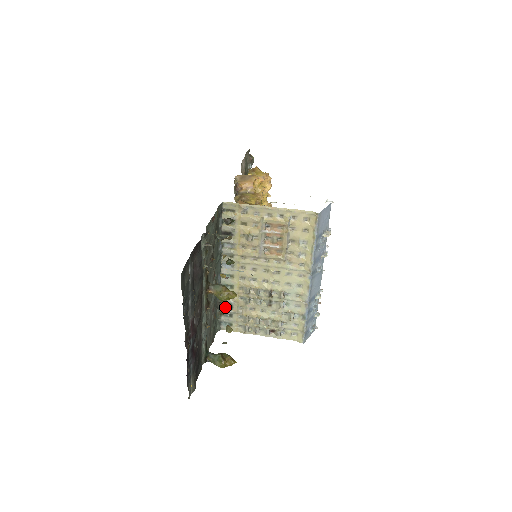
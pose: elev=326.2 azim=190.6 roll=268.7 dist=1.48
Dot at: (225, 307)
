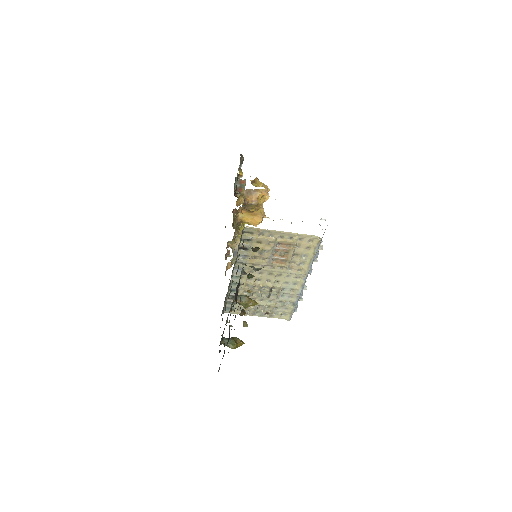
Dot at: (231, 298)
